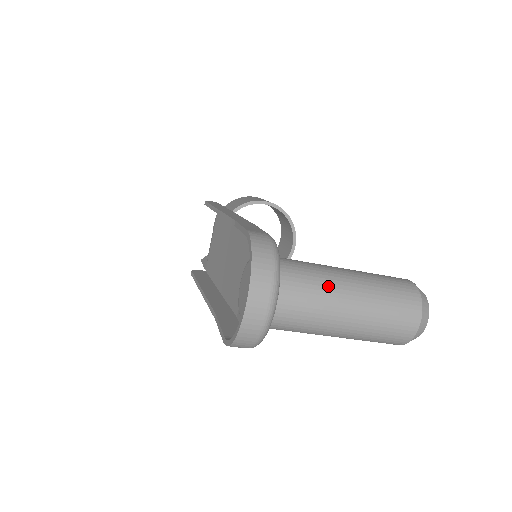
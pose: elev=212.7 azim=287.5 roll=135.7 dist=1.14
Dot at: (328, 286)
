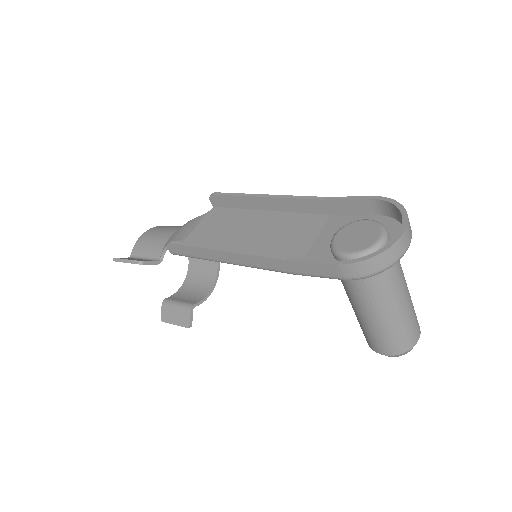
Dot at: occluded
